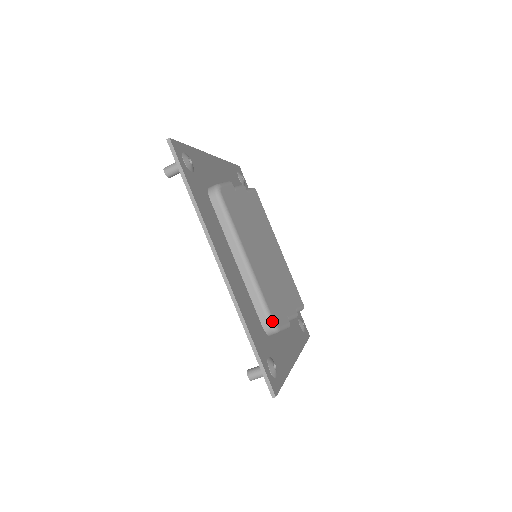
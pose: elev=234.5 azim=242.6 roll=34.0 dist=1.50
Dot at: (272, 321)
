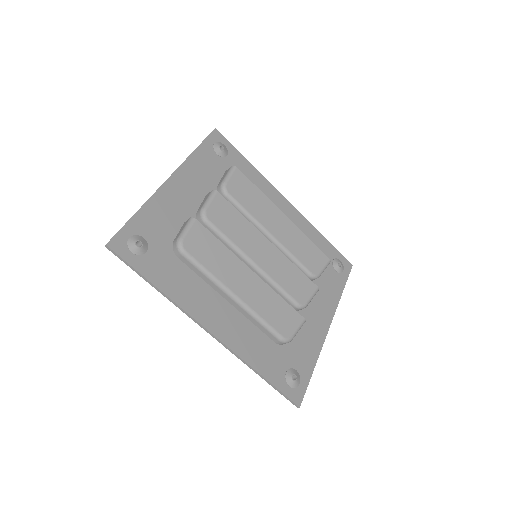
Dot at: (281, 338)
